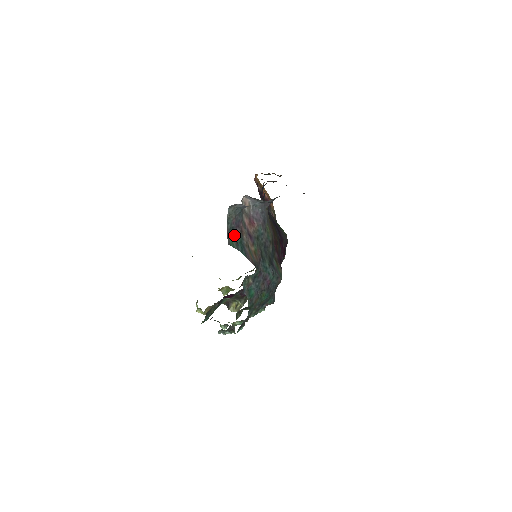
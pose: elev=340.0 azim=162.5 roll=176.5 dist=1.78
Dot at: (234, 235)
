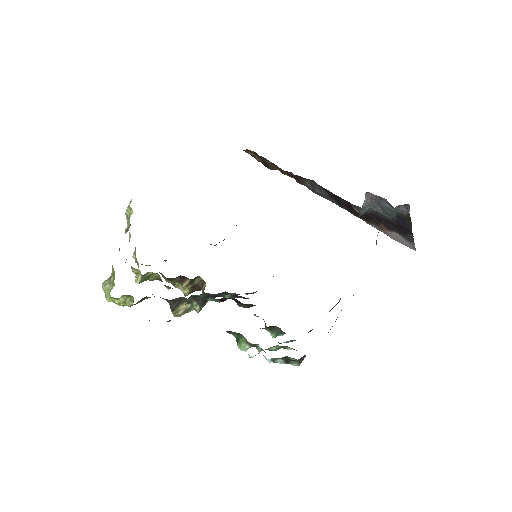
Dot at: occluded
